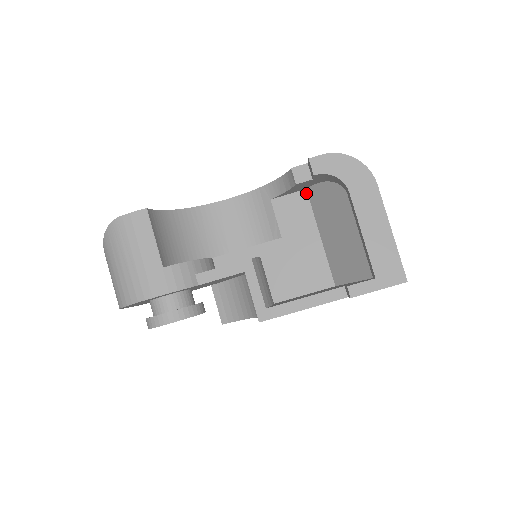
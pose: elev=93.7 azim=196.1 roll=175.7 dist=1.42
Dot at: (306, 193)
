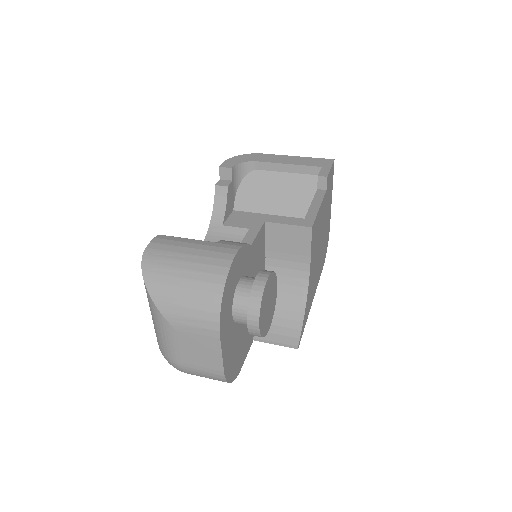
Dot at: (236, 211)
